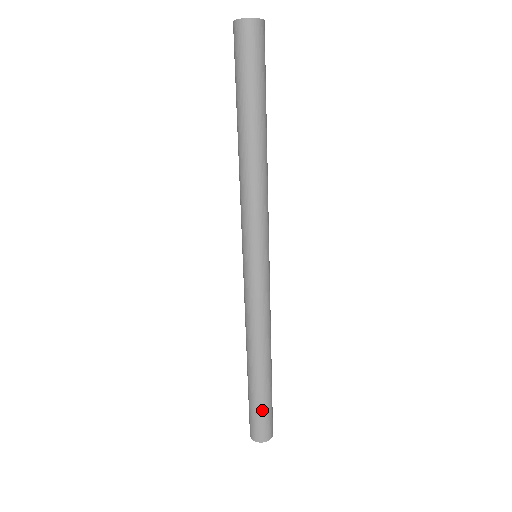
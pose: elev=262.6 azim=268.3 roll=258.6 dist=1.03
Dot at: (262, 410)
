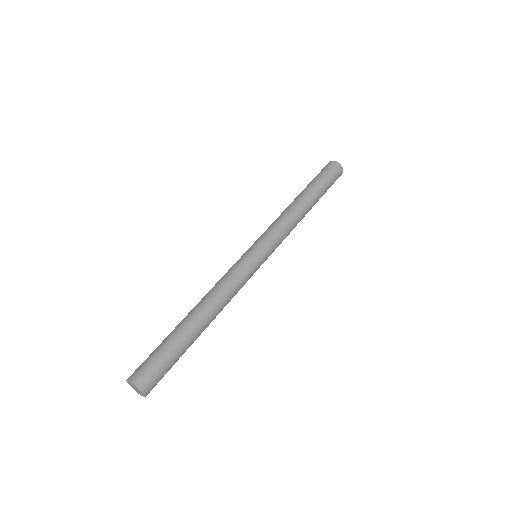
Dot at: (170, 359)
